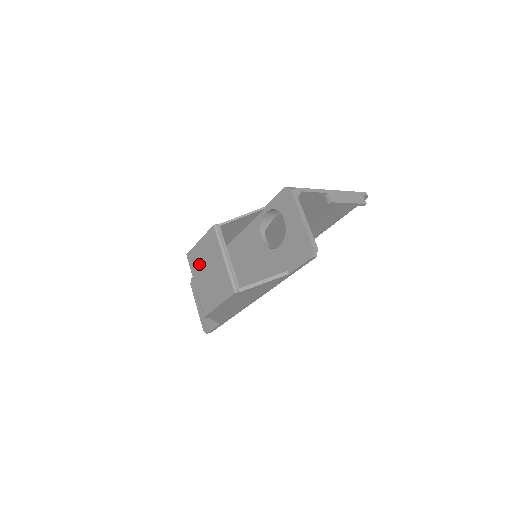
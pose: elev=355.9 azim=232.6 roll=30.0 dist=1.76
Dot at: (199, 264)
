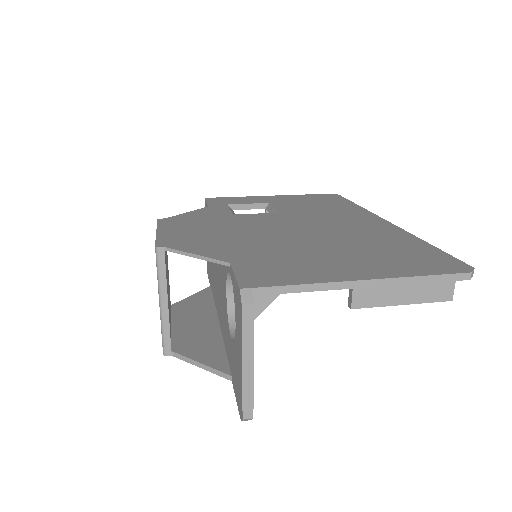
Dot at: occluded
